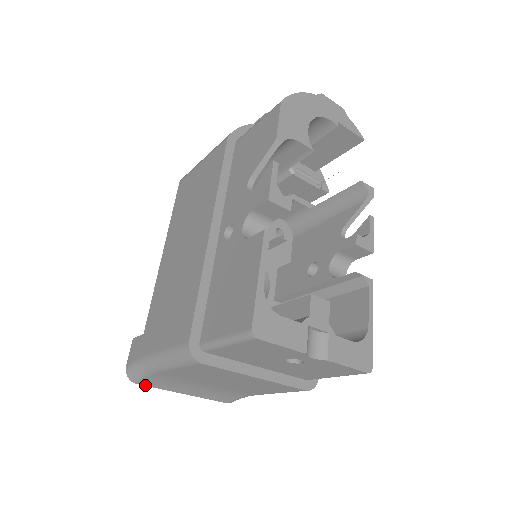
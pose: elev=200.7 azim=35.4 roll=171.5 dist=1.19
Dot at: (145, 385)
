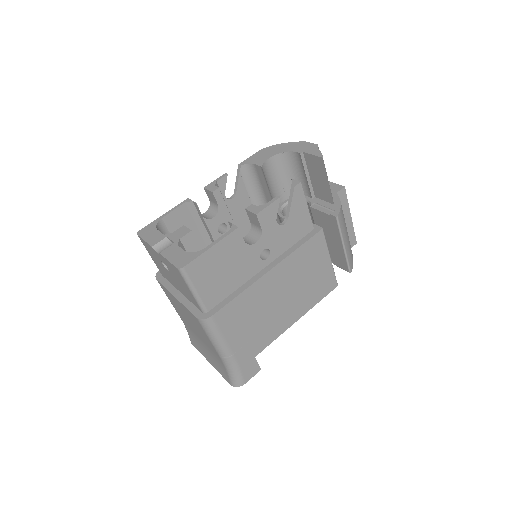
Dot at: (195, 346)
